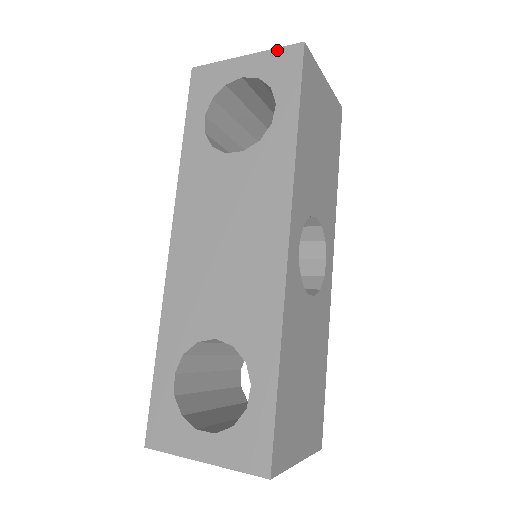
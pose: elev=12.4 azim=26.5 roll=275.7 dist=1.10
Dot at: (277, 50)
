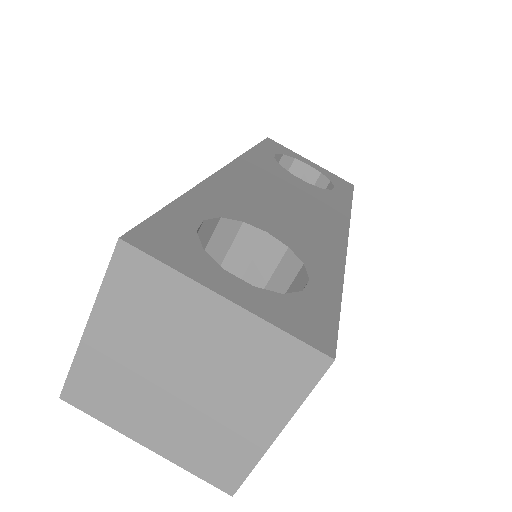
Dot at: (335, 175)
